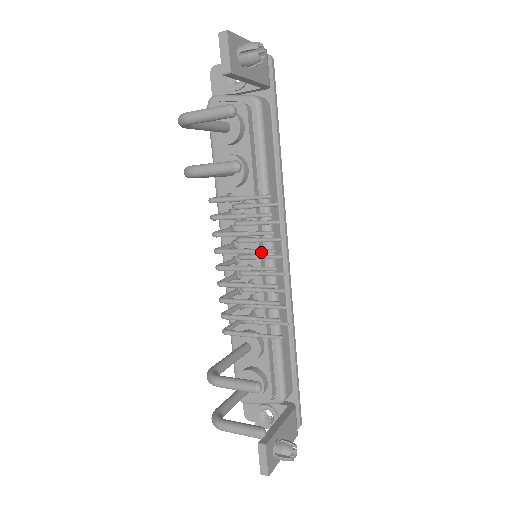
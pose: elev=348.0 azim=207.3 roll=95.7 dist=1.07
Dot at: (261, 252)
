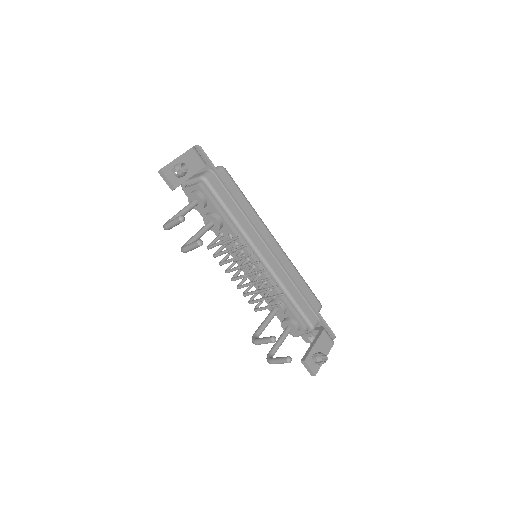
Dot at: (245, 266)
